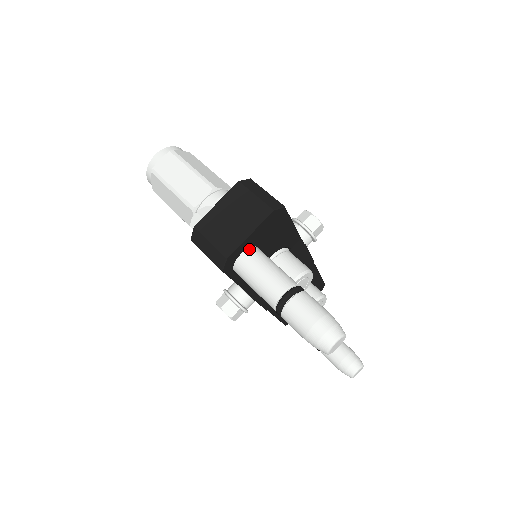
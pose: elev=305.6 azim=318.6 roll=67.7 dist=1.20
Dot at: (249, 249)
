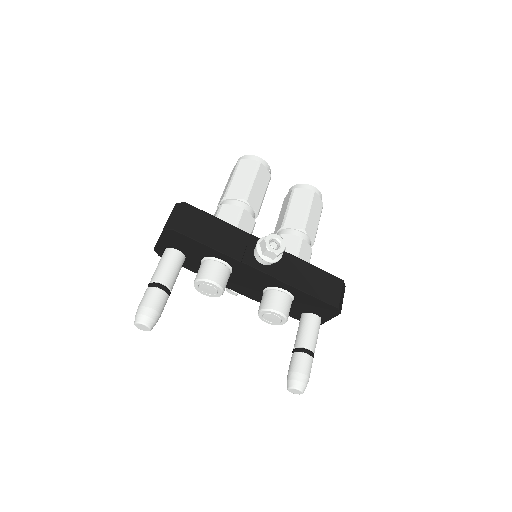
Dot at: (167, 249)
